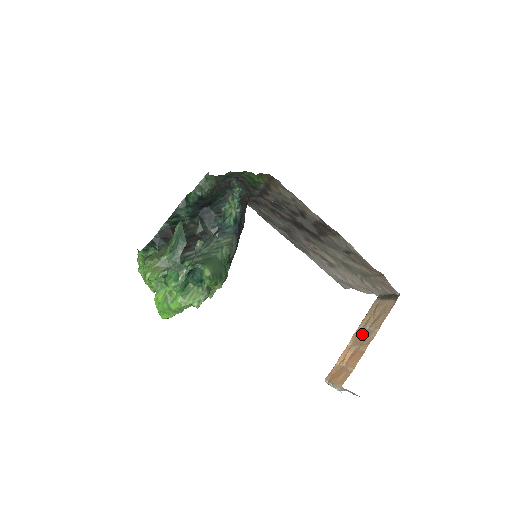
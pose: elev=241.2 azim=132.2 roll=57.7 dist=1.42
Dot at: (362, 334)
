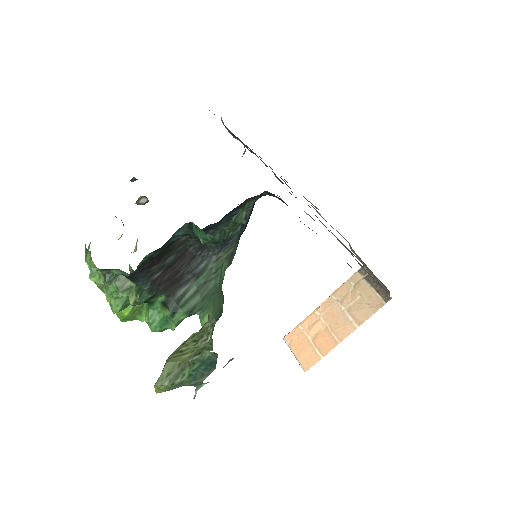
Dot at: (335, 312)
